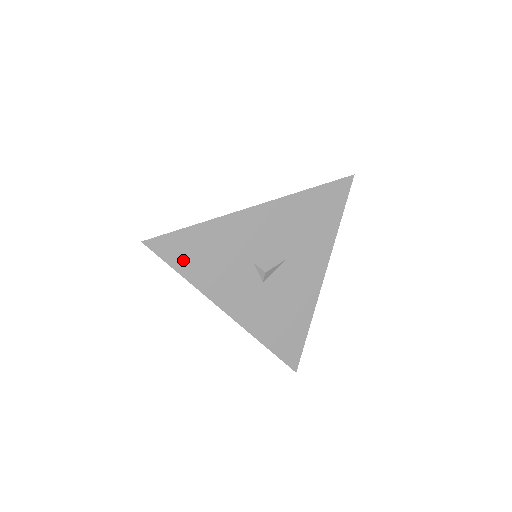
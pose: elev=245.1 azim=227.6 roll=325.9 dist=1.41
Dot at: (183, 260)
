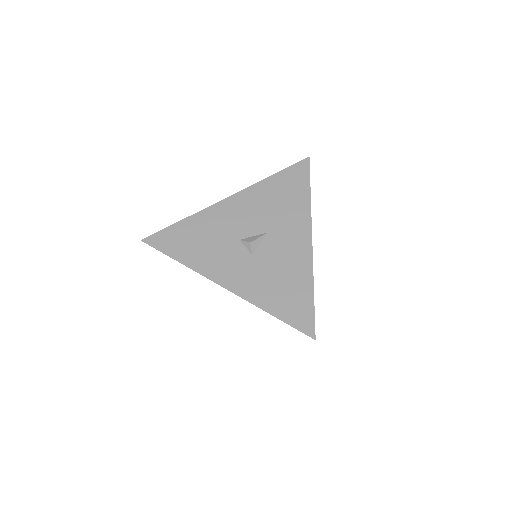
Dot at: (176, 248)
